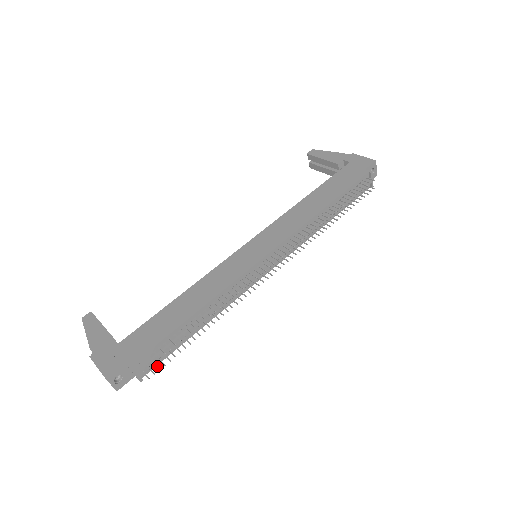
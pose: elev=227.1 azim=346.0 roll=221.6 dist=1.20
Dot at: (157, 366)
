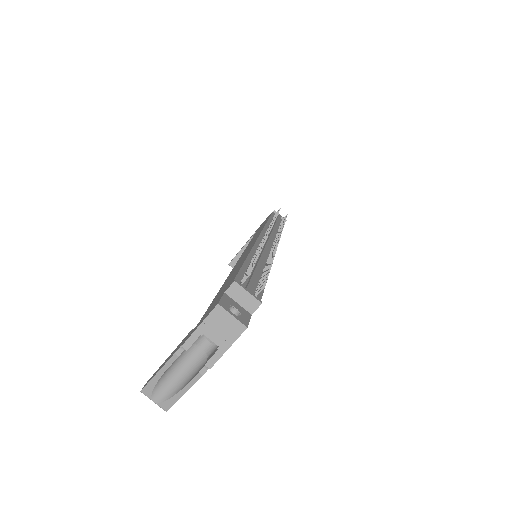
Dot at: (261, 285)
